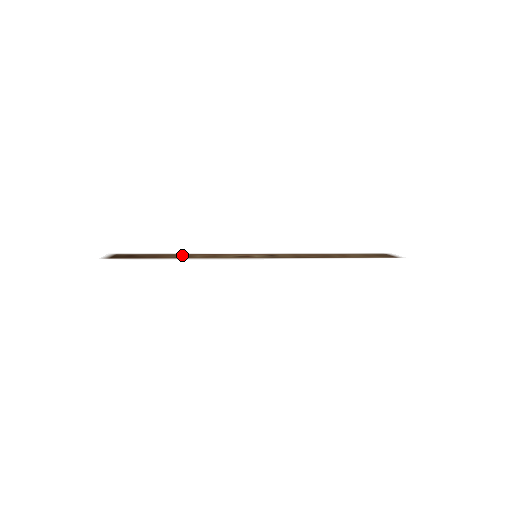
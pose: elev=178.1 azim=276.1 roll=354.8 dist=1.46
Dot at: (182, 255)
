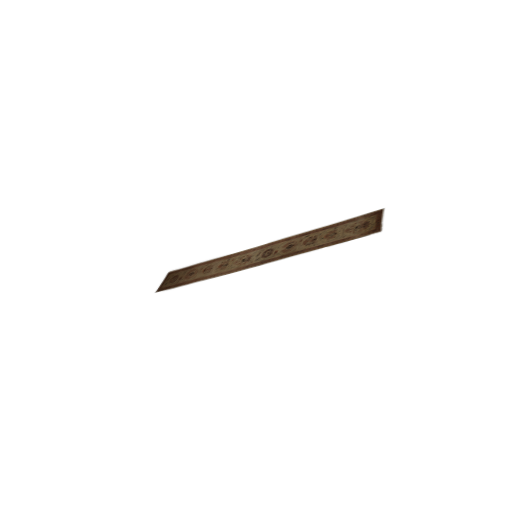
Dot at: (206, 267)
